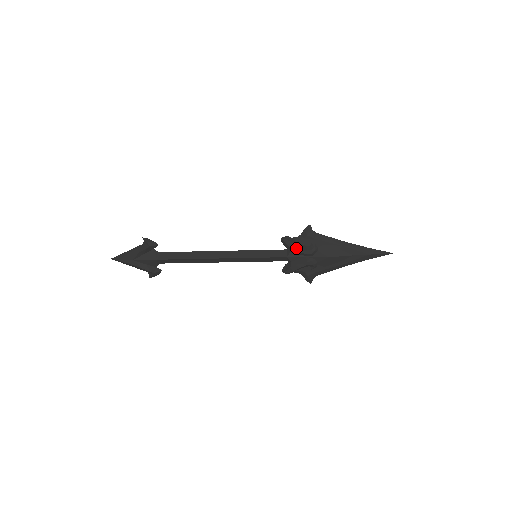
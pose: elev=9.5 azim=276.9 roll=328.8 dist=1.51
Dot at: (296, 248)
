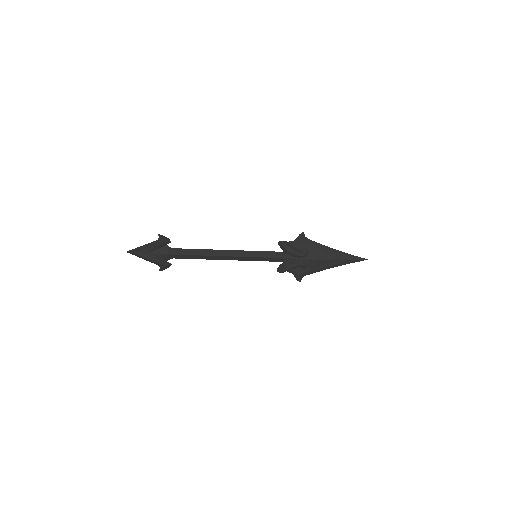
Dot at: (291, 251)
